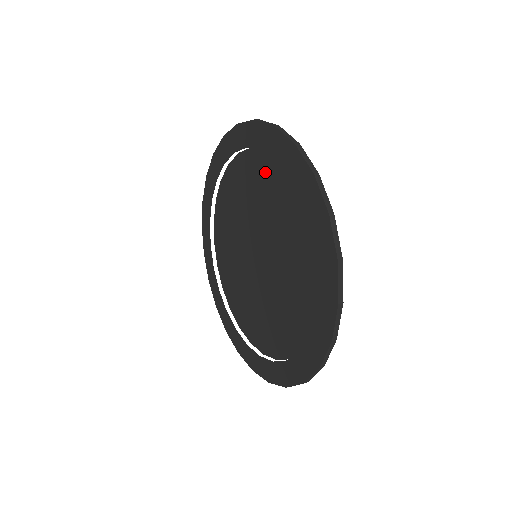
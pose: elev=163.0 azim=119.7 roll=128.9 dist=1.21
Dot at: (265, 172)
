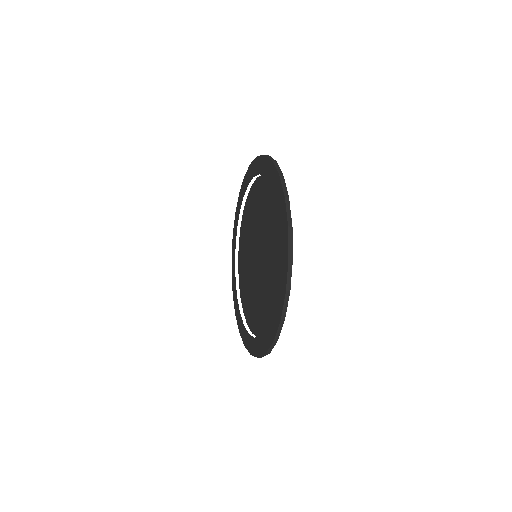
Dot at: (267, 193)
